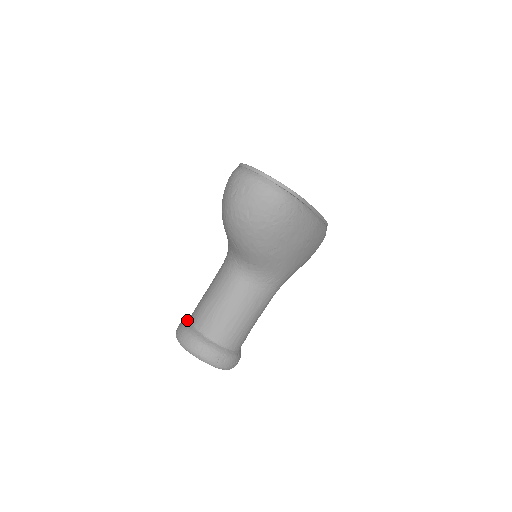
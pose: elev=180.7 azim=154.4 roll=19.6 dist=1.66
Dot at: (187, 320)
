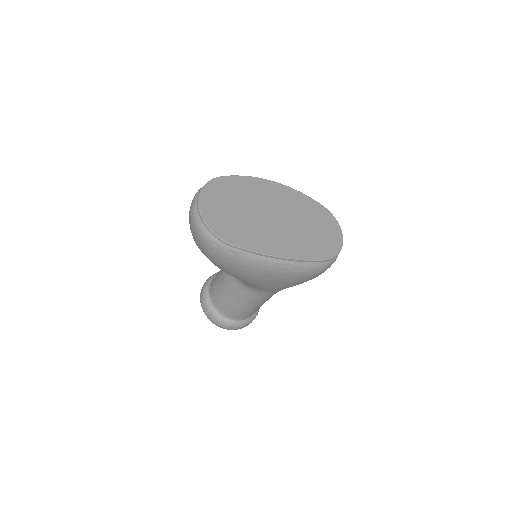
Dot at: occluded
